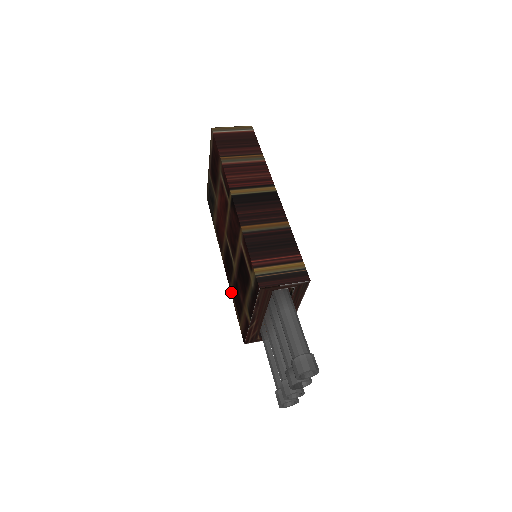
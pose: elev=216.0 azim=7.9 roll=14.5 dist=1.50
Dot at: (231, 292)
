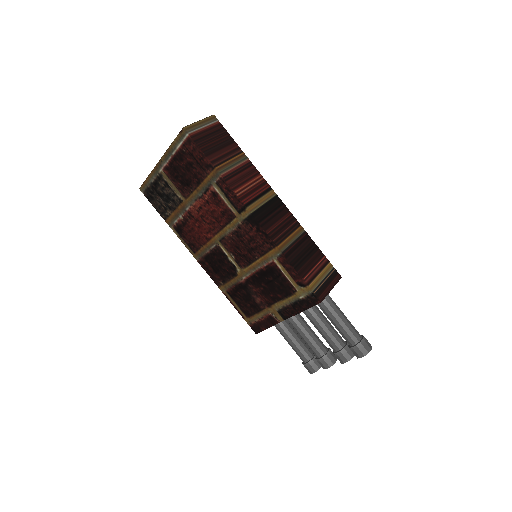
Dot at: (223, 291)
